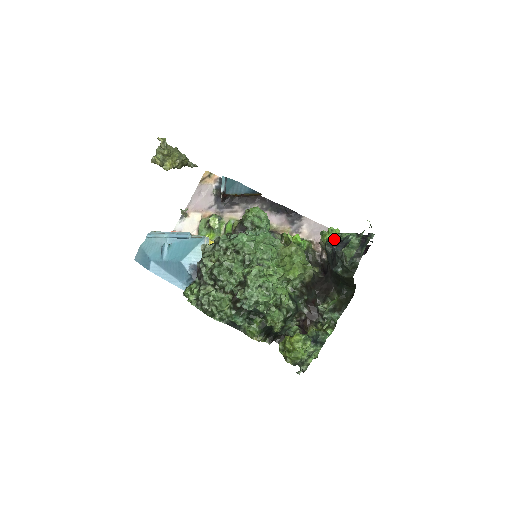
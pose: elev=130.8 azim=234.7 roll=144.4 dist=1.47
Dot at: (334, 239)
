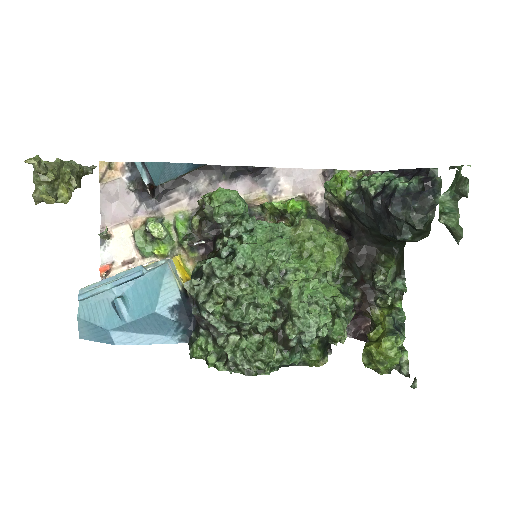
Dot at: (354, 189)
